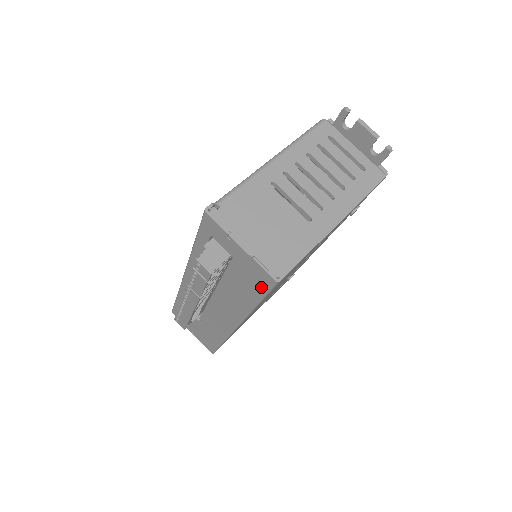
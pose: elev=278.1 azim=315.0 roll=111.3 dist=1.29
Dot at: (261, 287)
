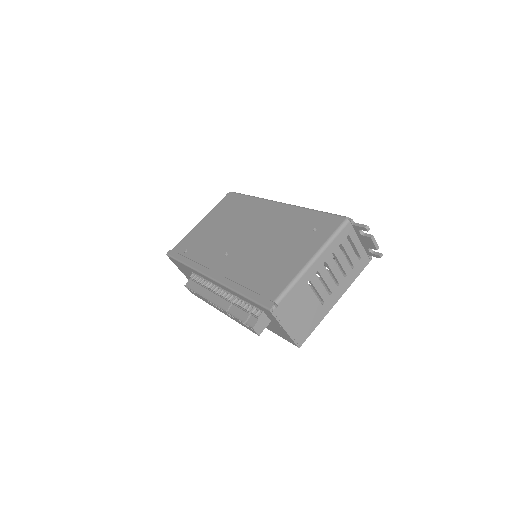
Dot at: (283, 337)
